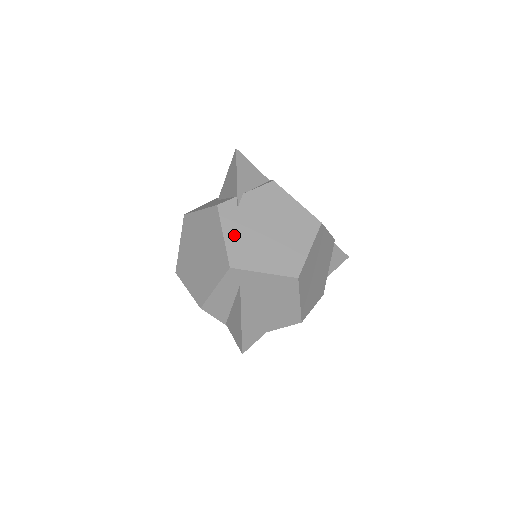
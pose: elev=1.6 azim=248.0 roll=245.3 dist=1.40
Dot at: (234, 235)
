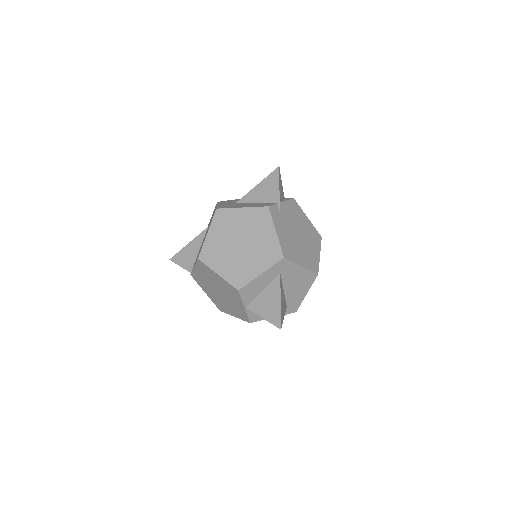
Dot at: (282, 233)
